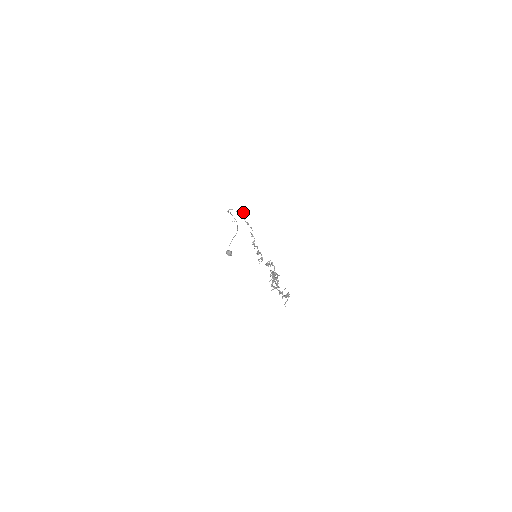
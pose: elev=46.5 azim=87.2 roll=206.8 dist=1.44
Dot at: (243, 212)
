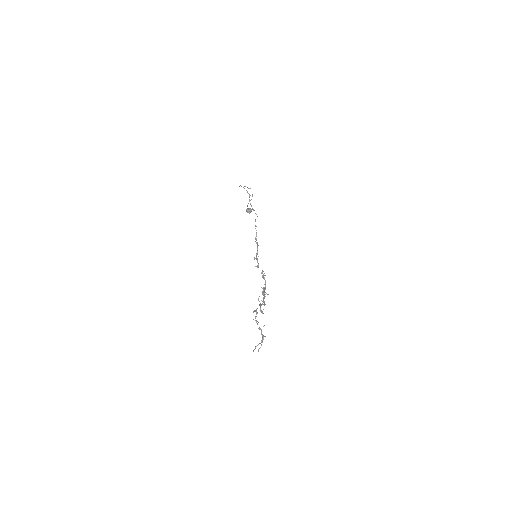
Dot at: (250, 195)
